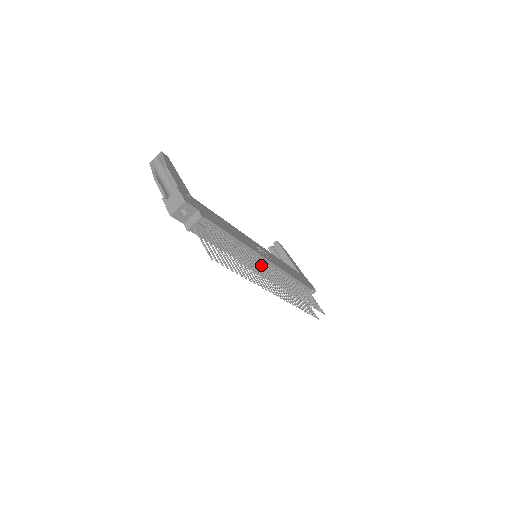
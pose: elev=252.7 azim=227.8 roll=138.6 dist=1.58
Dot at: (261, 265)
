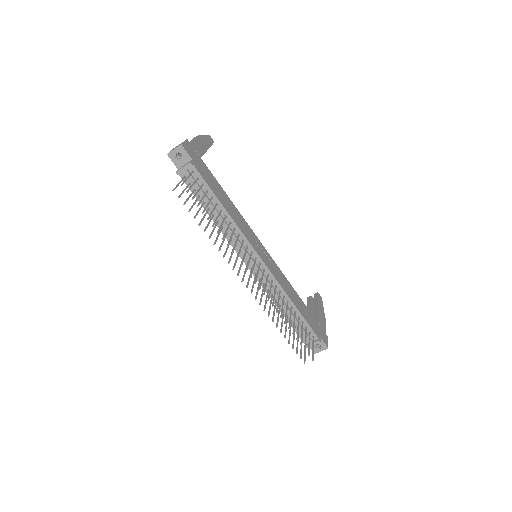
Dot at: (245, 251)
